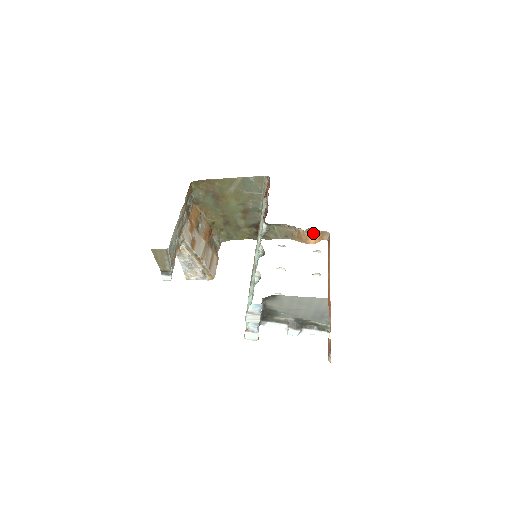
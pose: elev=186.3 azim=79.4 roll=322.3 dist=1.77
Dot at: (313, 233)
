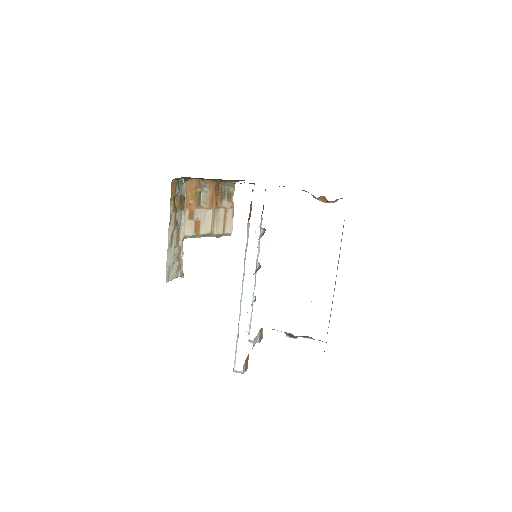
Dot at: (327, 201)
